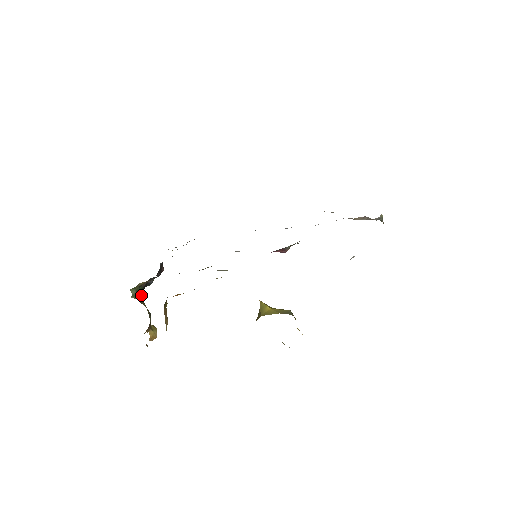
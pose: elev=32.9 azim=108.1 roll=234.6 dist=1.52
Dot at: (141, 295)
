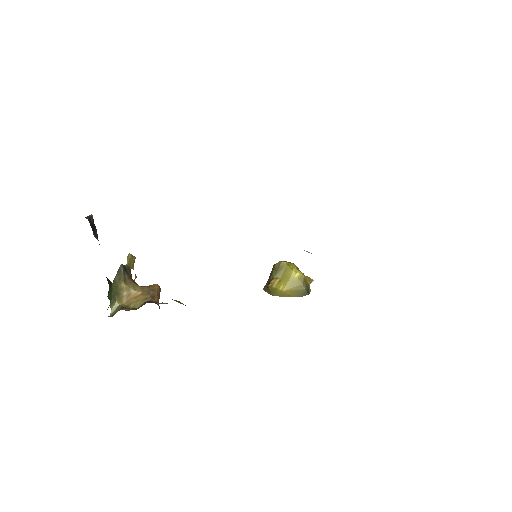
Dot at: (110, 286)
